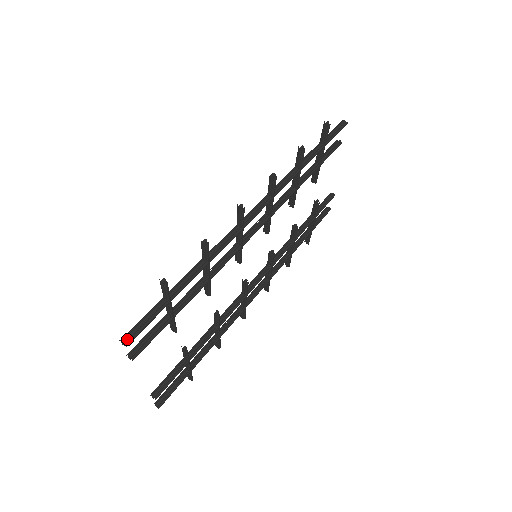
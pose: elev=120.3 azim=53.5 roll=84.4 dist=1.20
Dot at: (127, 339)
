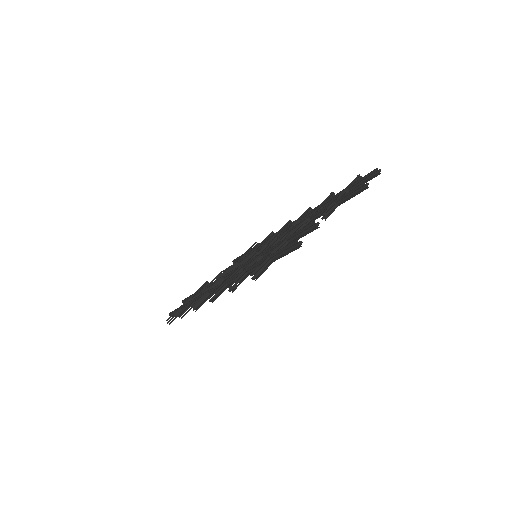
Dot at: occluded
